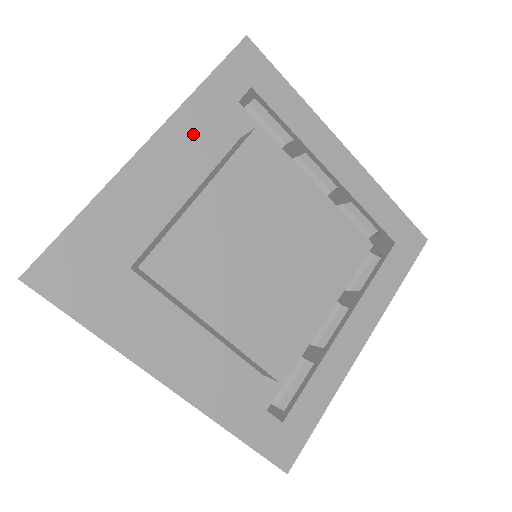
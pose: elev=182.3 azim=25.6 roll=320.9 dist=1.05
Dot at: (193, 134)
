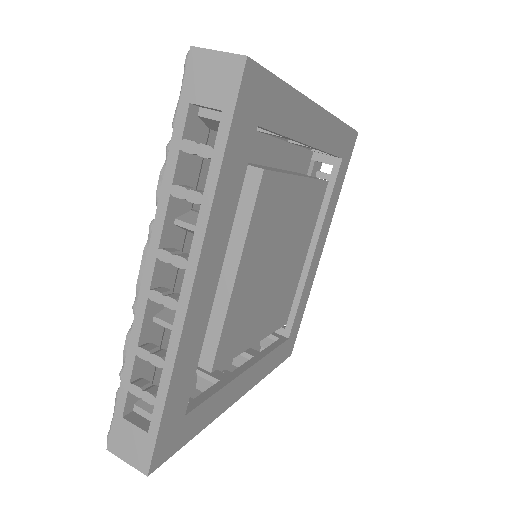
Dot at: (222, 236)
